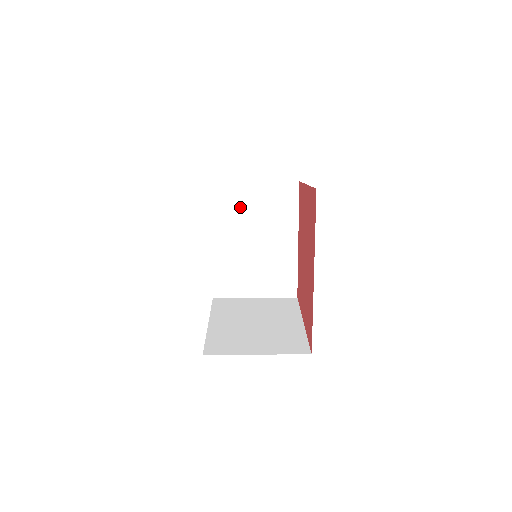
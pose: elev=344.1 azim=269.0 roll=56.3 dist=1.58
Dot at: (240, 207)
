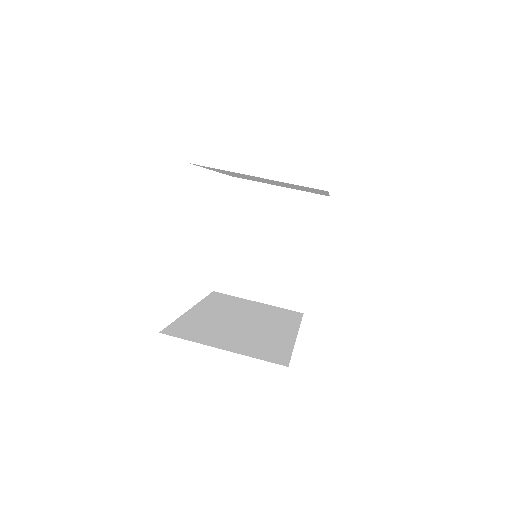
Dot at: (242, 175)
